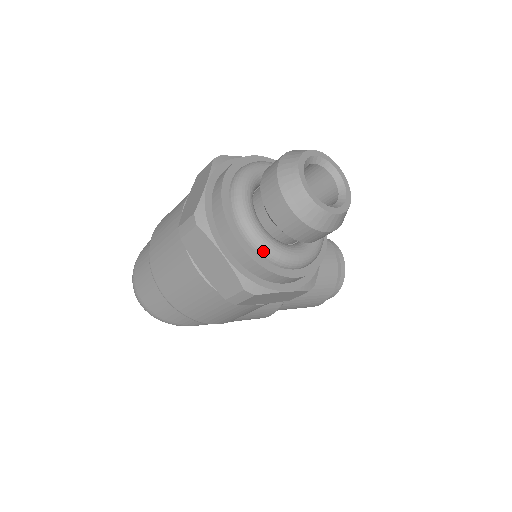
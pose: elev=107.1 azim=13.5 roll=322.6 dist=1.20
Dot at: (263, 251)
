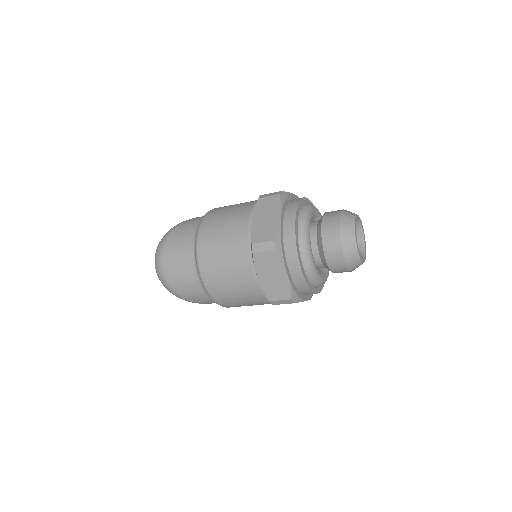
Dot at: (311, 276)
